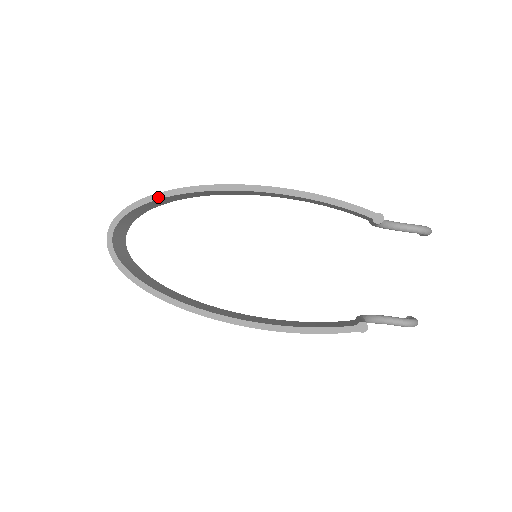
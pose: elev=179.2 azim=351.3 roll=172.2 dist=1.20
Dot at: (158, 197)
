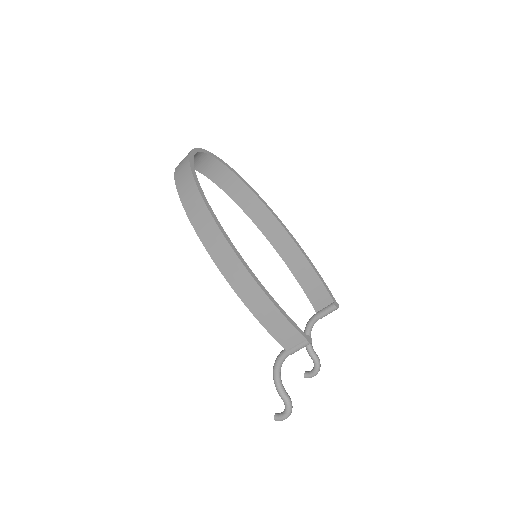
Dot at: (237, 175)
